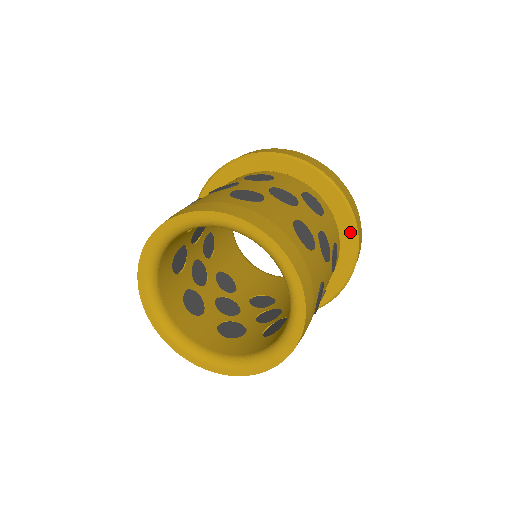
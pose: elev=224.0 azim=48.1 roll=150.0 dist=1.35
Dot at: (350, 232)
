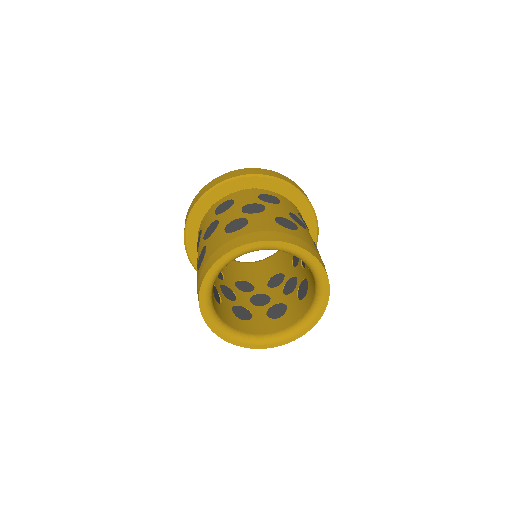
Dot at: (313, 239)
